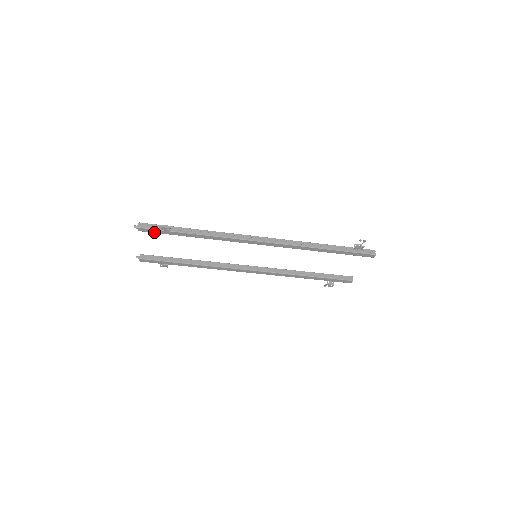
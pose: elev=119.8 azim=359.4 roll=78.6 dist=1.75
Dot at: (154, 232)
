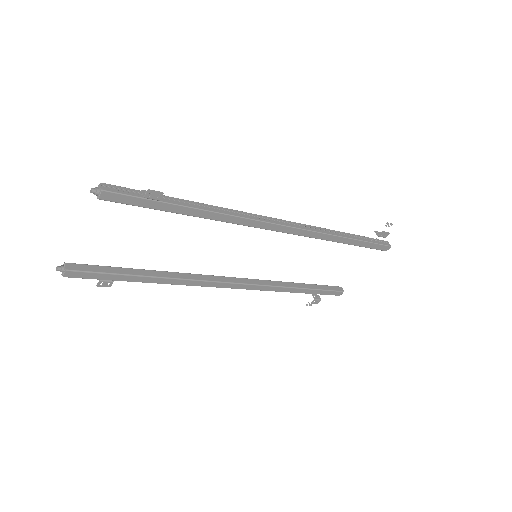
Dot at: (128, 203)
